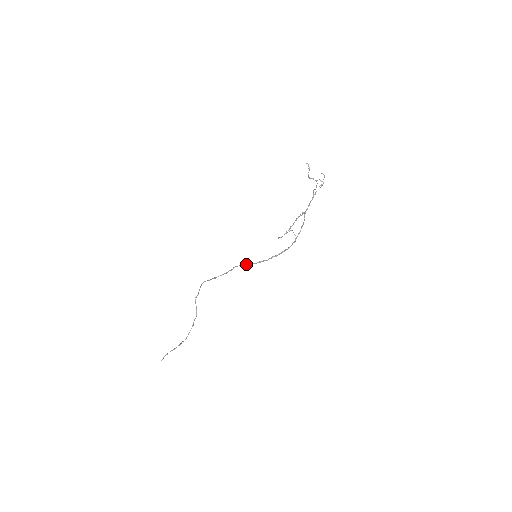
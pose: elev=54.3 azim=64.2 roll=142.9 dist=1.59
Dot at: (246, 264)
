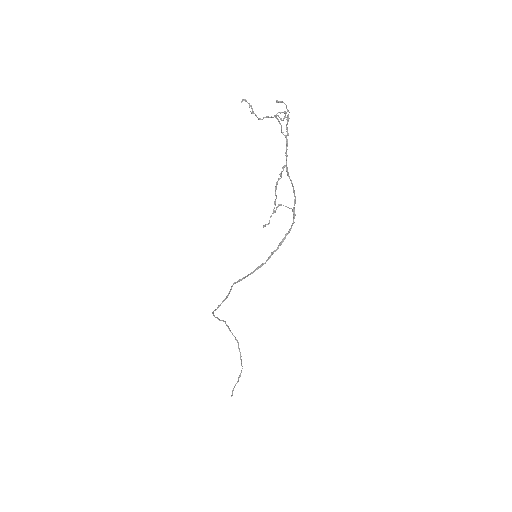
Dot at: (243, 277)
